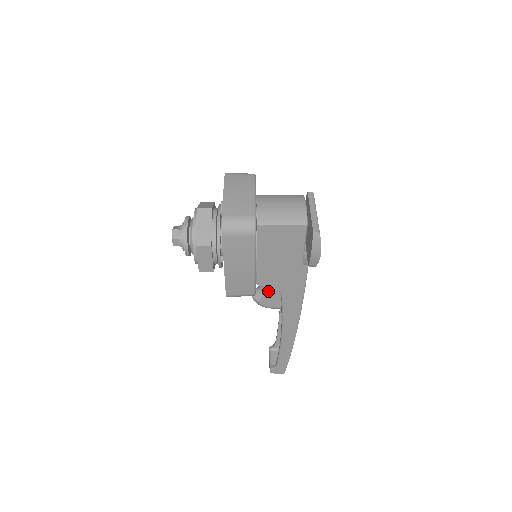
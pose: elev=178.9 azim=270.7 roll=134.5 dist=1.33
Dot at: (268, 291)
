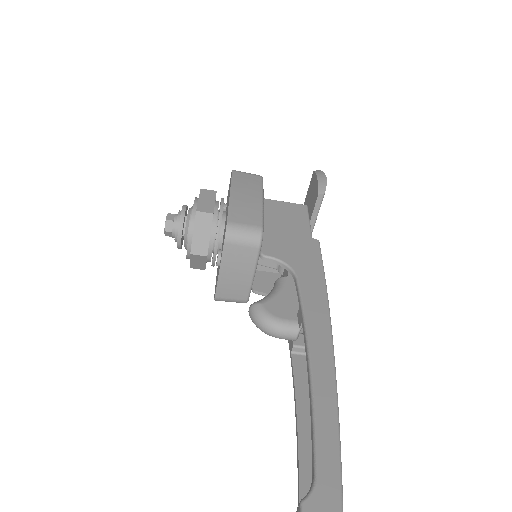
Dot at: (275, 292)
